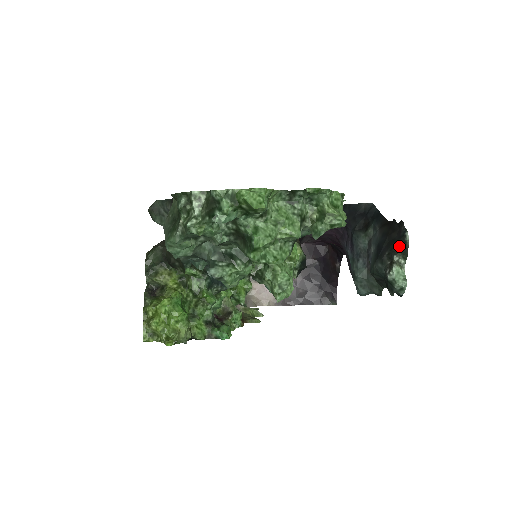
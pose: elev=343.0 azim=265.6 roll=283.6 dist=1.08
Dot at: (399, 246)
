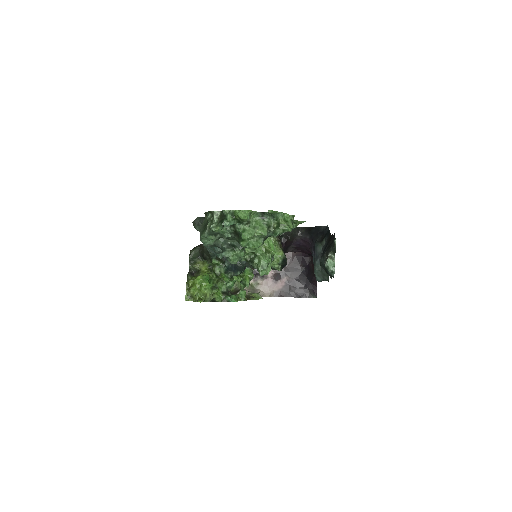
Dot at: (331, 247)
